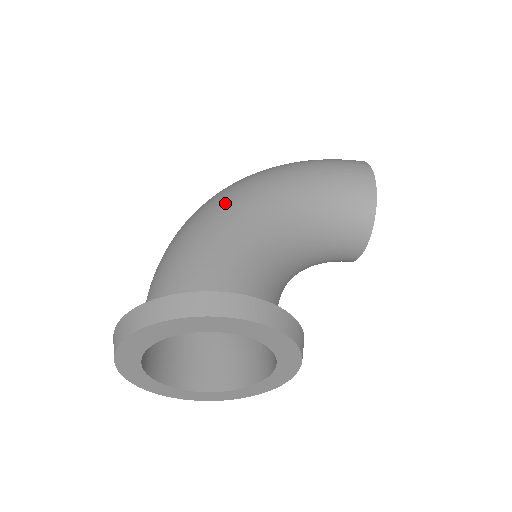
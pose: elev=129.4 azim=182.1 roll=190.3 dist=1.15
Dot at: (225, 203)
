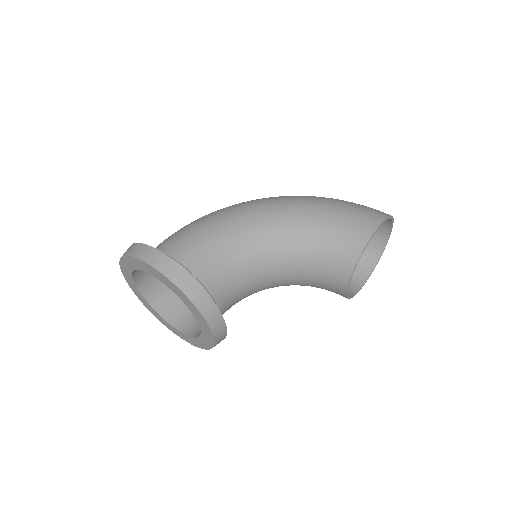
Dot at: (237, 207)
